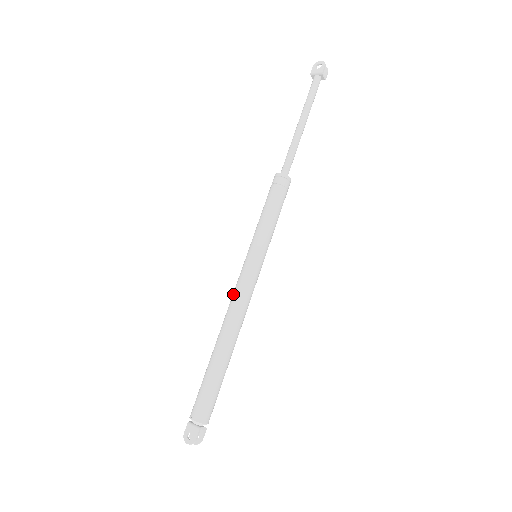
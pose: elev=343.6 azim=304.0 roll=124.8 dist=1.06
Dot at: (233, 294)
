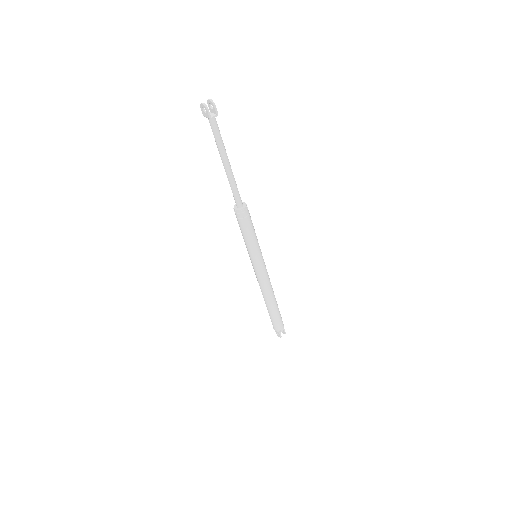
Dot at: (257, 278)
